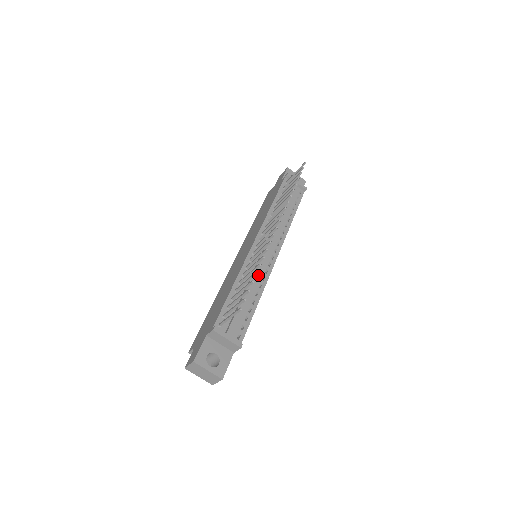
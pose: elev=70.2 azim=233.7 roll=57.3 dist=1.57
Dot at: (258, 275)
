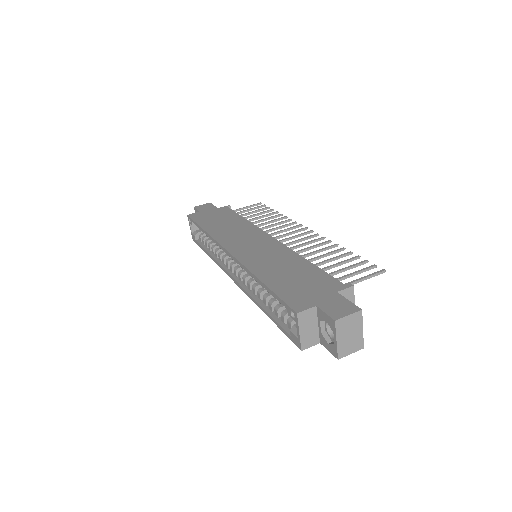
Dot at: occluded
